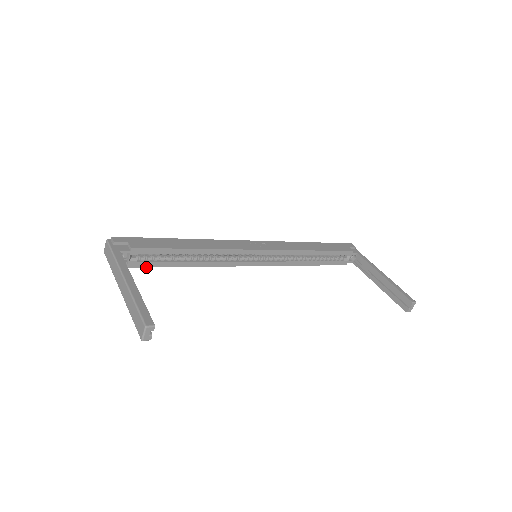
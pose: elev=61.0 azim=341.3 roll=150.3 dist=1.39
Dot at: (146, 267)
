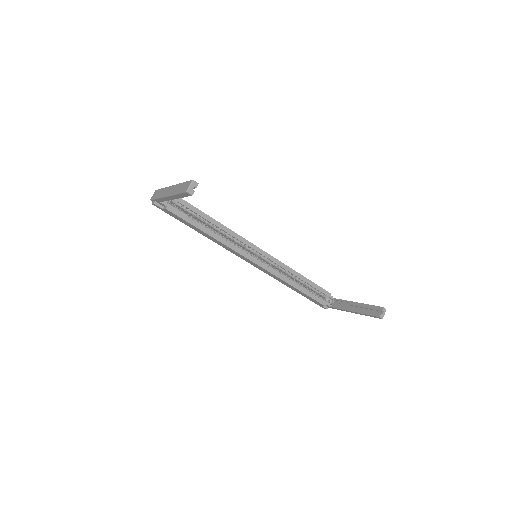
Dot at: (178, 216)
